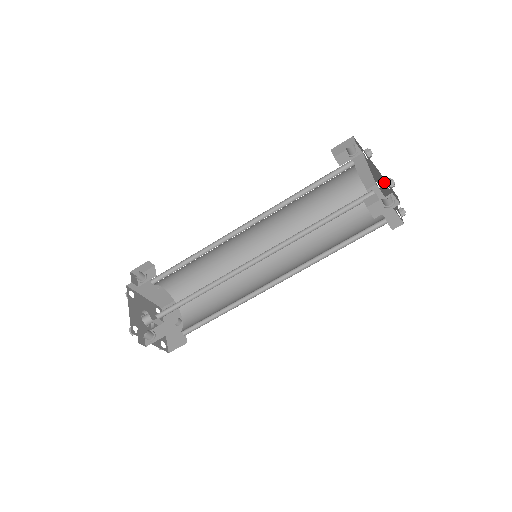
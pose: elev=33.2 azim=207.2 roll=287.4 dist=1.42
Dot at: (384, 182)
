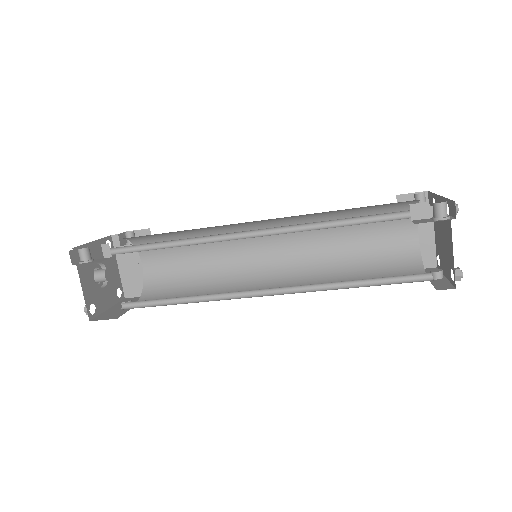
Dot at: occluded
